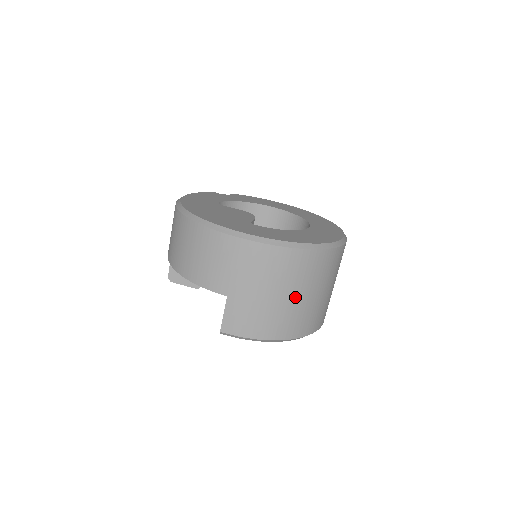
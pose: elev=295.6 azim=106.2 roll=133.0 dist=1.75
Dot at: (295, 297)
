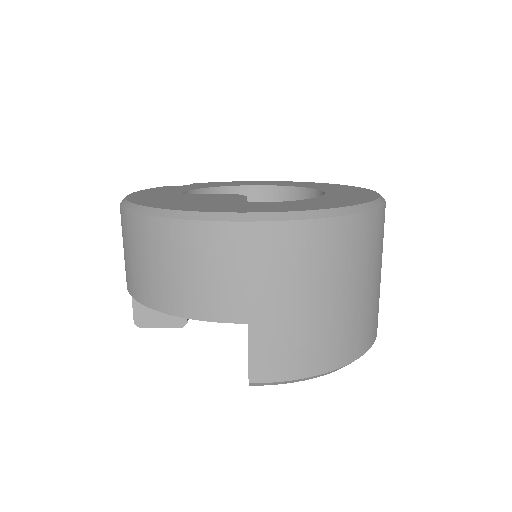
Dot at: (349, 295)
